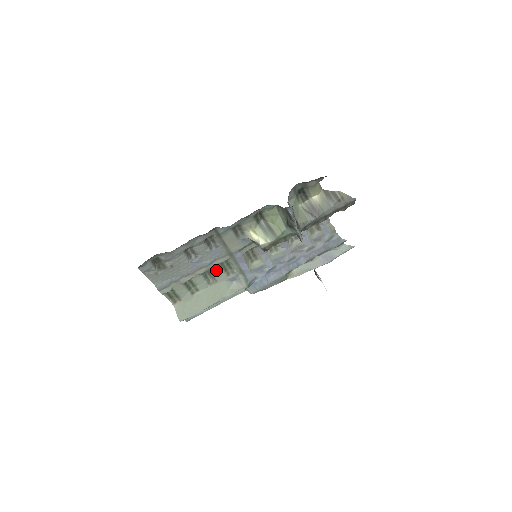
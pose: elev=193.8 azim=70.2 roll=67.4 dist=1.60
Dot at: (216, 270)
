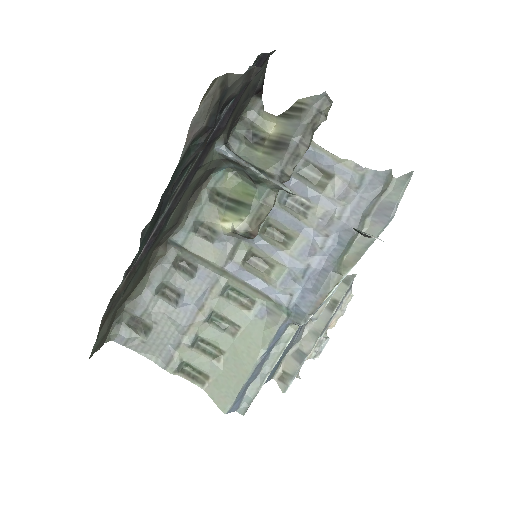
Dot at: (225, 308)
